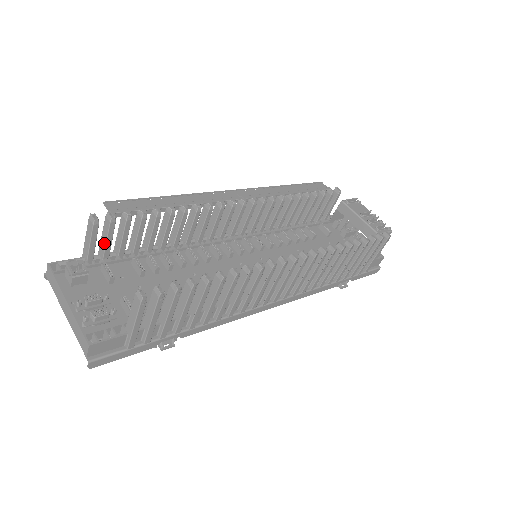
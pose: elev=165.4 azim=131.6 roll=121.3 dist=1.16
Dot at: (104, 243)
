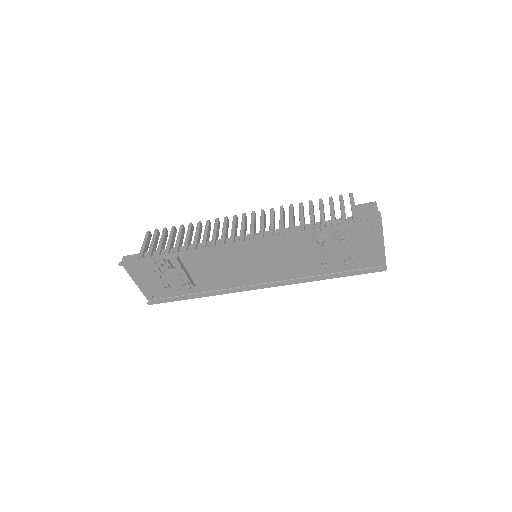
Dot at: occluded
